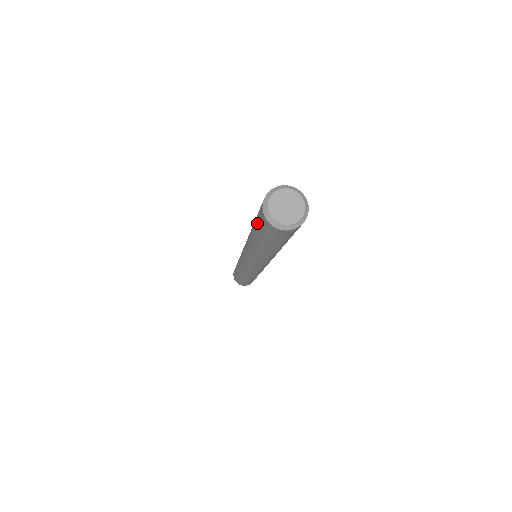
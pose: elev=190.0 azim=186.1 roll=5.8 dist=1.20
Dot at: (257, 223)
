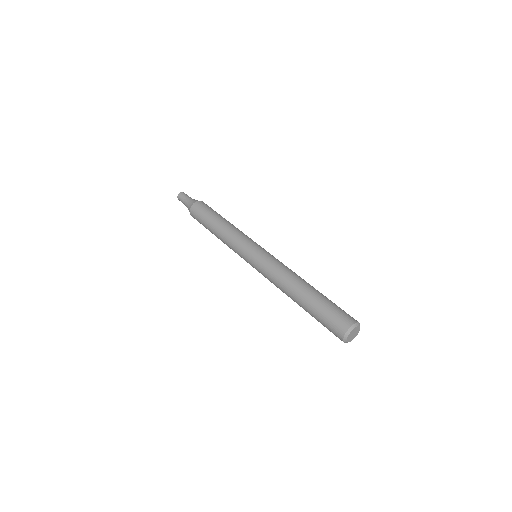
Dot at: (325, 319)
